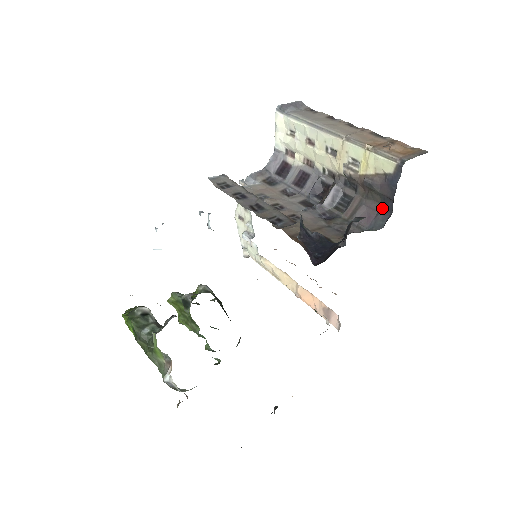
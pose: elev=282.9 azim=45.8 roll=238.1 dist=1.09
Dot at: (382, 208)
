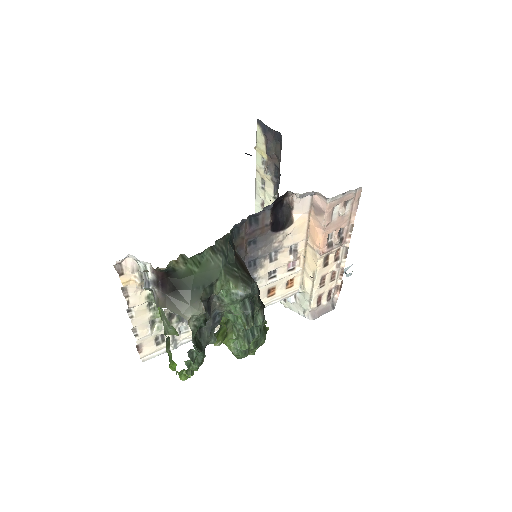
Dot at: (279, 142)
